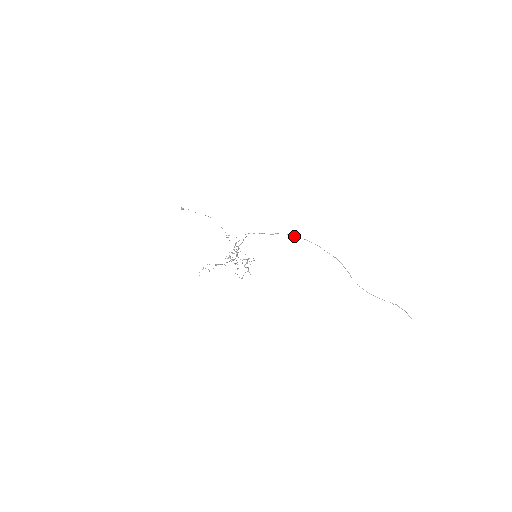
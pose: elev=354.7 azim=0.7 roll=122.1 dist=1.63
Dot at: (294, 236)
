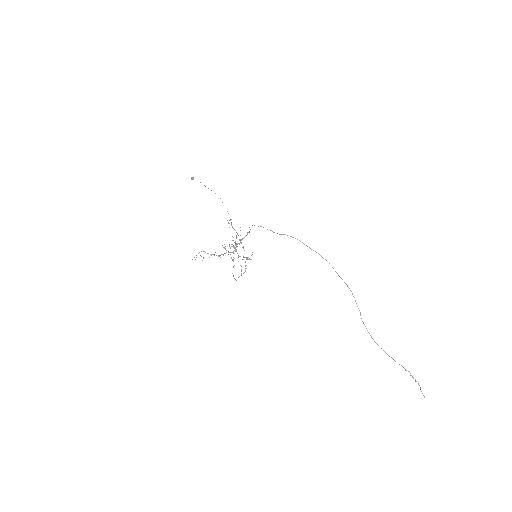
Dot at: (304, 244)
